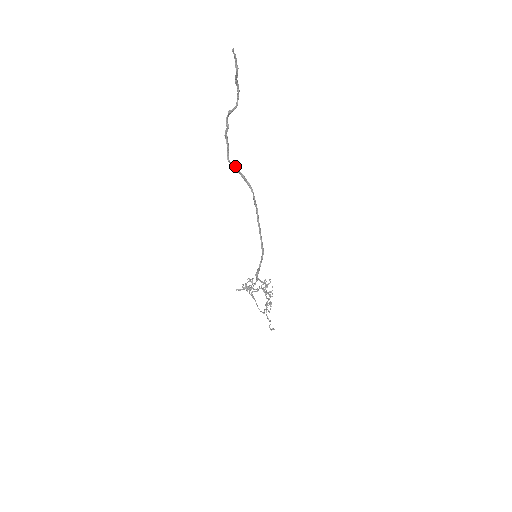
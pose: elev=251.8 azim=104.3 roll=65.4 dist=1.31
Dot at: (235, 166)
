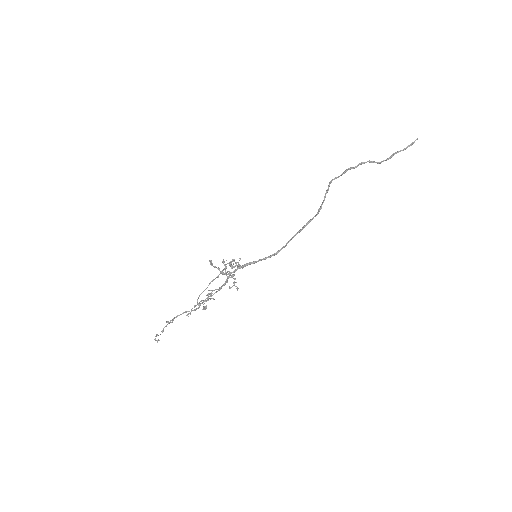
Dot at: occluded
